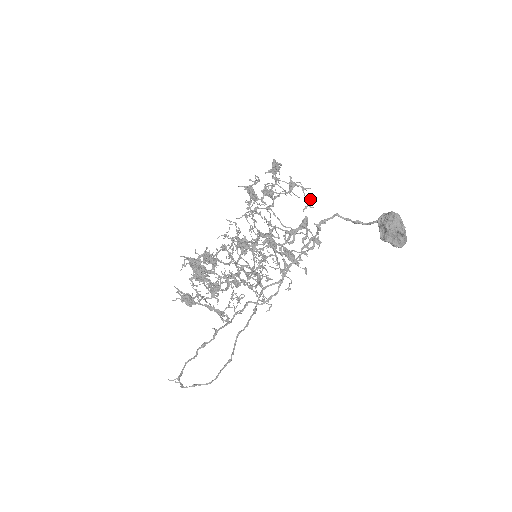
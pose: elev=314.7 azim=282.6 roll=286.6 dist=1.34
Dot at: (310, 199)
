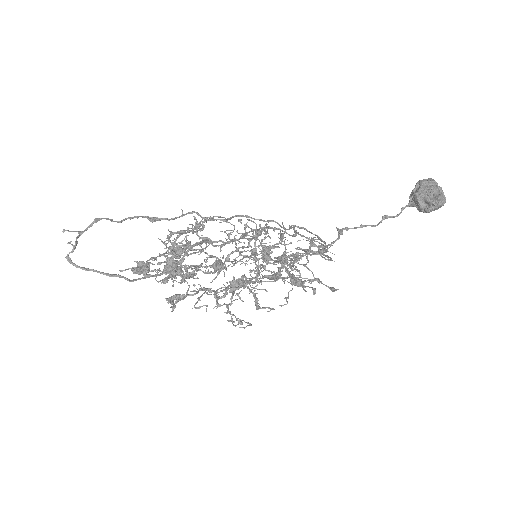
Dot at: (331, 245)
